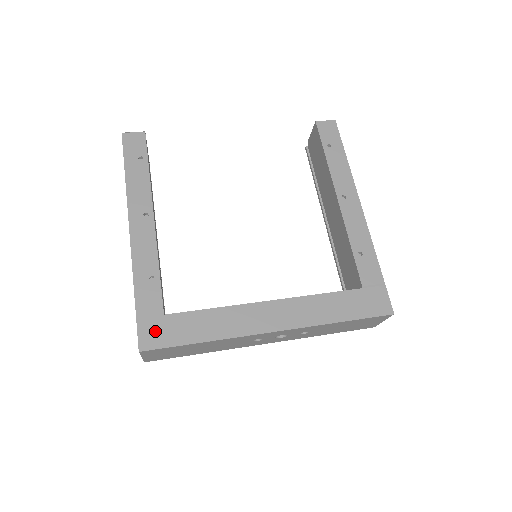
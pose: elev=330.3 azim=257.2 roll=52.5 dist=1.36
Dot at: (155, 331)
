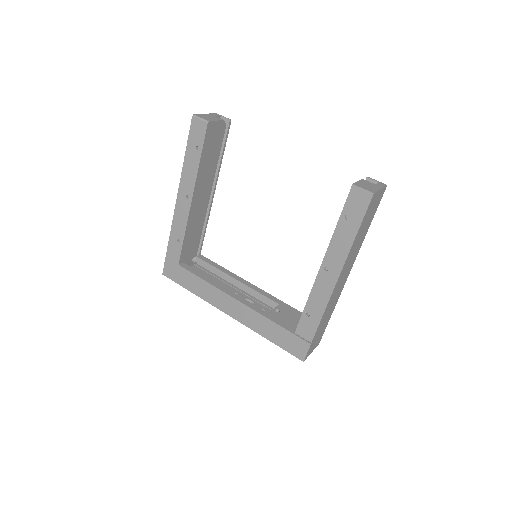
Dot at: (172, 270)
